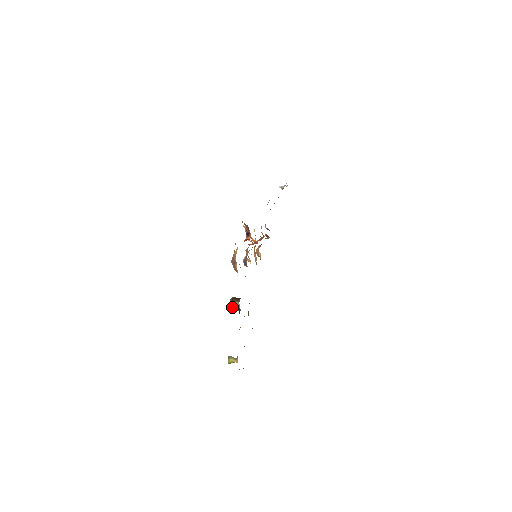
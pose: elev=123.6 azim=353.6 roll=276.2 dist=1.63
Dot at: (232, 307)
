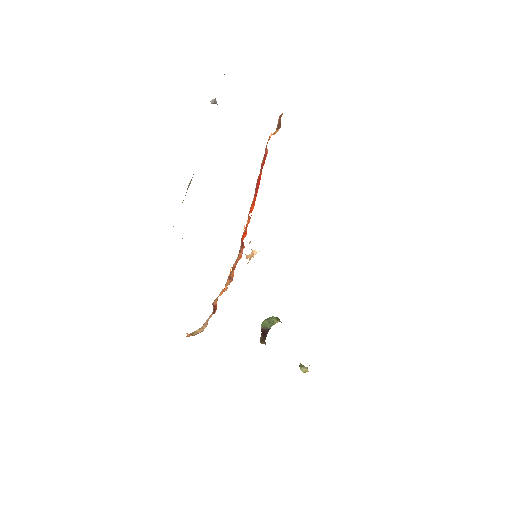
Dot at: occluded
